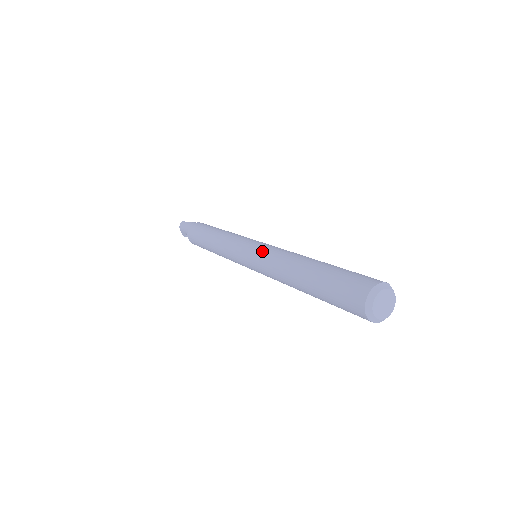
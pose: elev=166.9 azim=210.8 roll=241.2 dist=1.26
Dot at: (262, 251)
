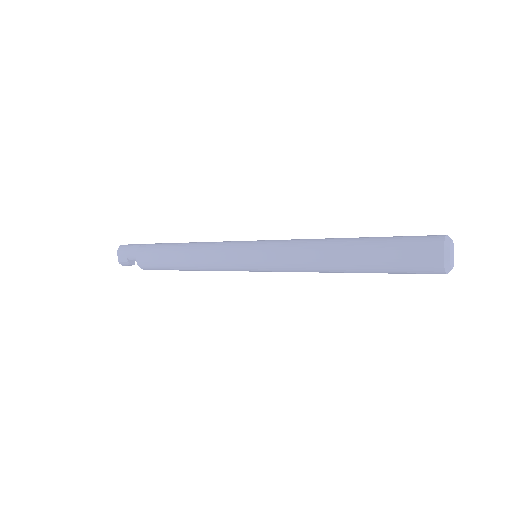
Dot at: (278, 241)
